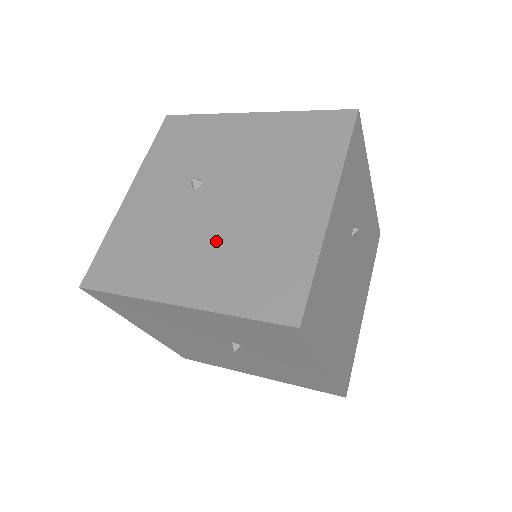
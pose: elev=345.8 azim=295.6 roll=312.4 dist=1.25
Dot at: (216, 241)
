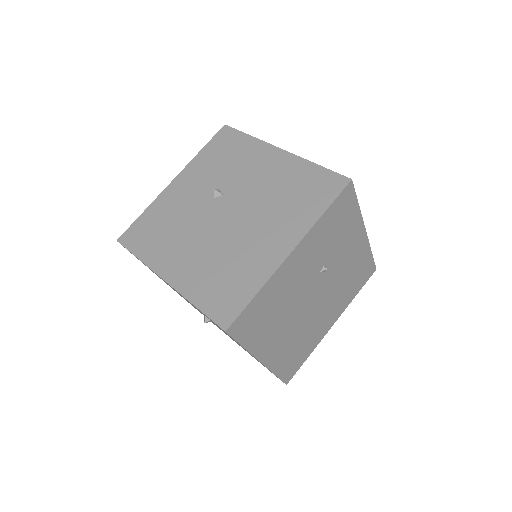
Dot at: (208, 245)
